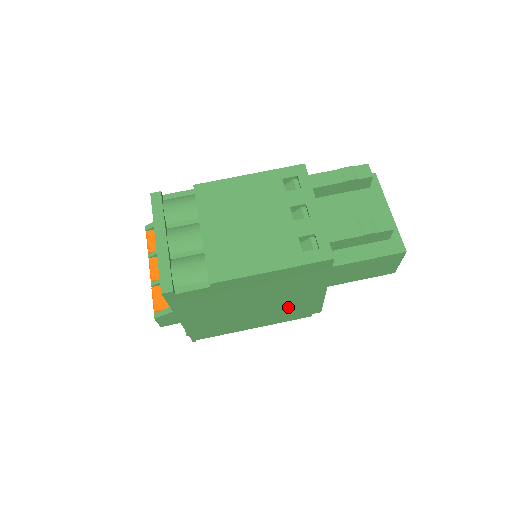
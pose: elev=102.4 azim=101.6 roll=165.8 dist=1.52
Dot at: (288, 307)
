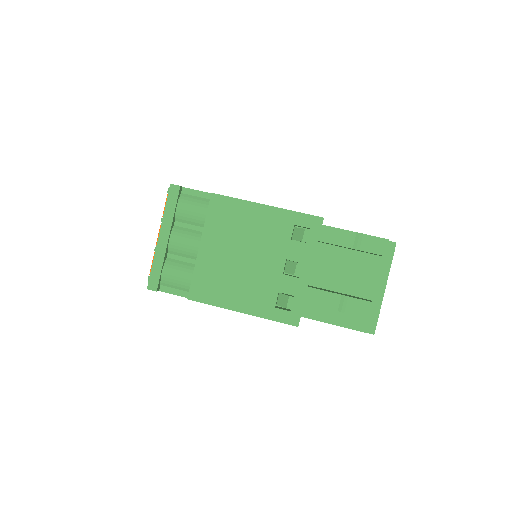
Dot at: occluded
